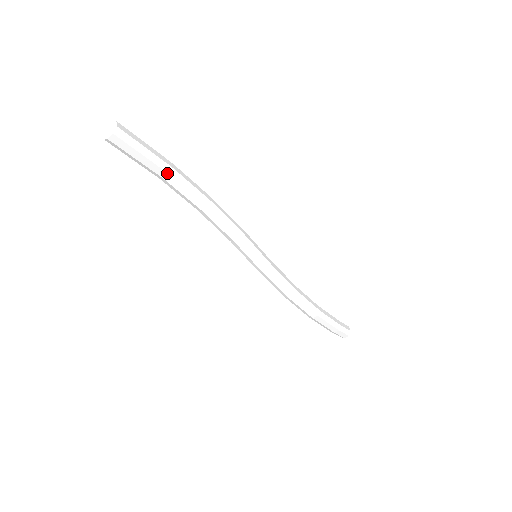
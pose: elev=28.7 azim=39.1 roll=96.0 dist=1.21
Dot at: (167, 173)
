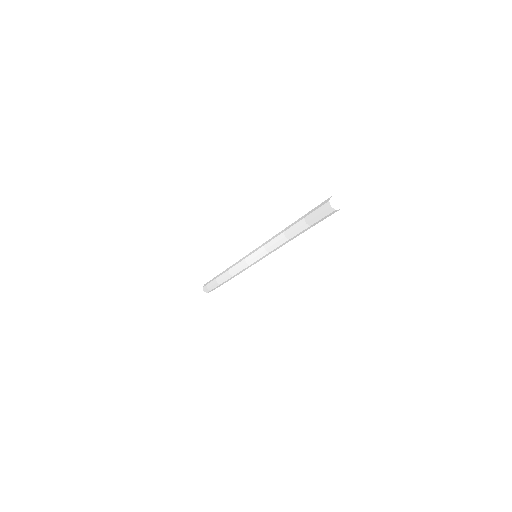
Dot at: (310, 225)
